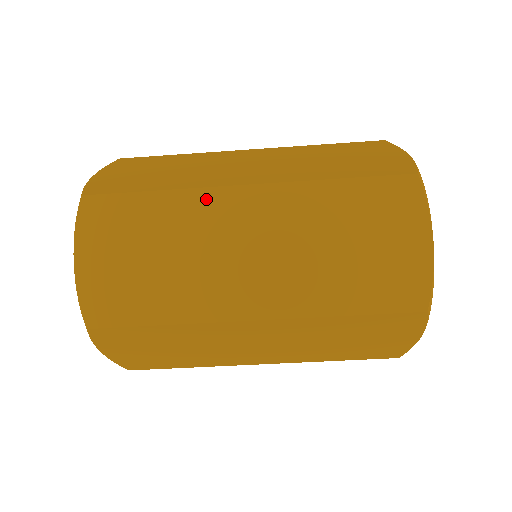
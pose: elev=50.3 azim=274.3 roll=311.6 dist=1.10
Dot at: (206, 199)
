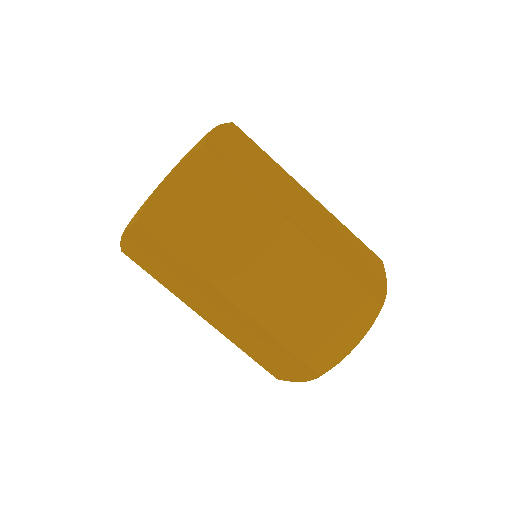
Dot at: (270, 216)
